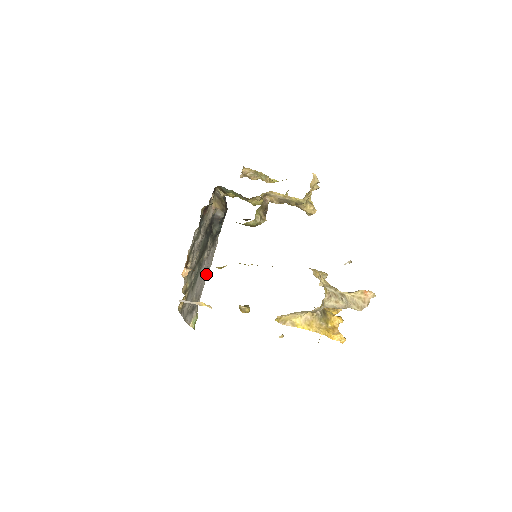
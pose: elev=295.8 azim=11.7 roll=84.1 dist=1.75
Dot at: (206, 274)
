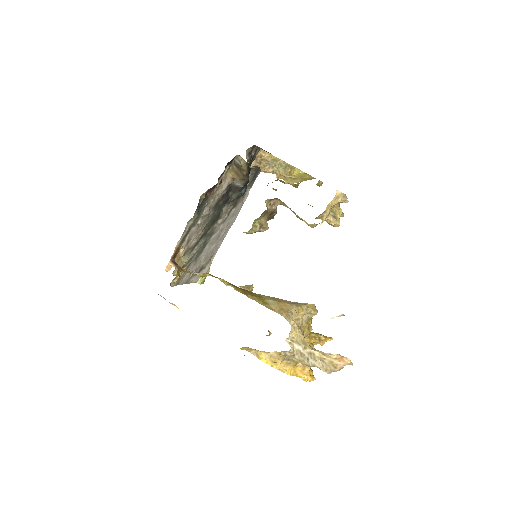
Dot at: (226, 231)
